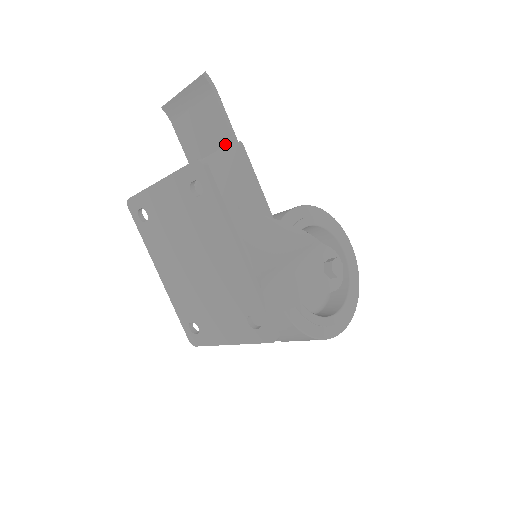
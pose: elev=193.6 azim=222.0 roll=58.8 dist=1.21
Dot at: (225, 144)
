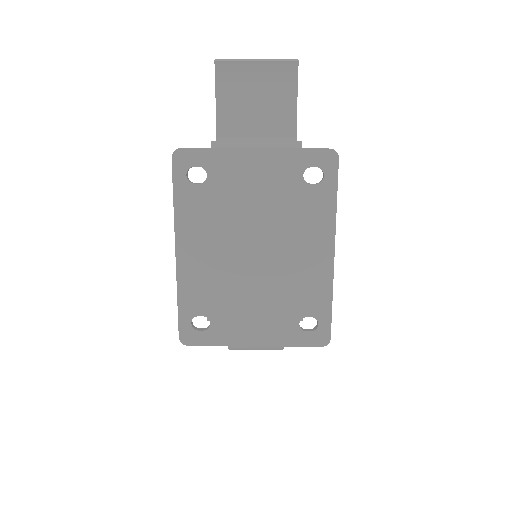
Dot at: (283, 136)
